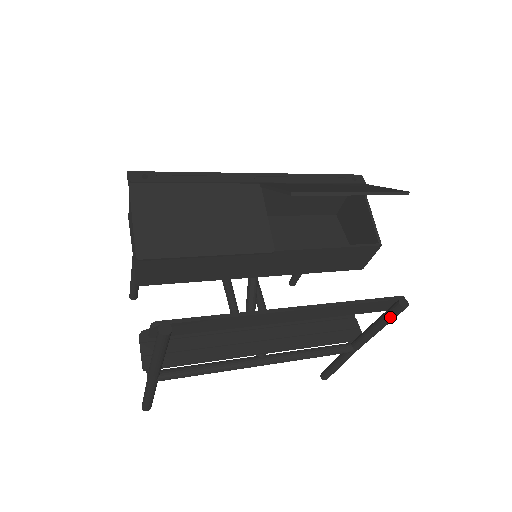
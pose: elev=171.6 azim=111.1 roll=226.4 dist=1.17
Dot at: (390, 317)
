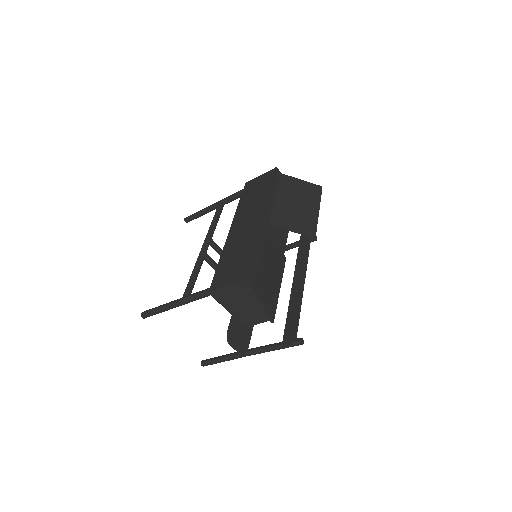
Dot at: occluded
